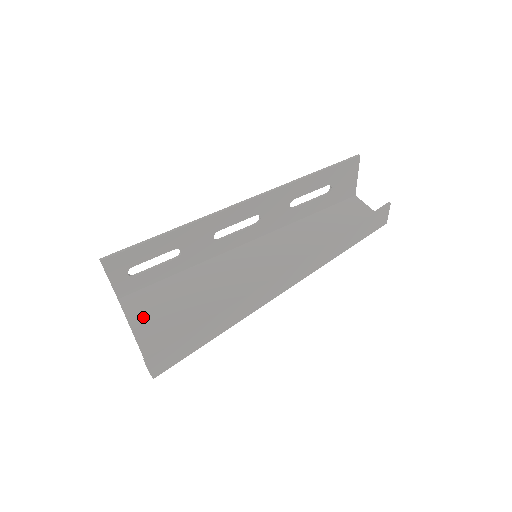
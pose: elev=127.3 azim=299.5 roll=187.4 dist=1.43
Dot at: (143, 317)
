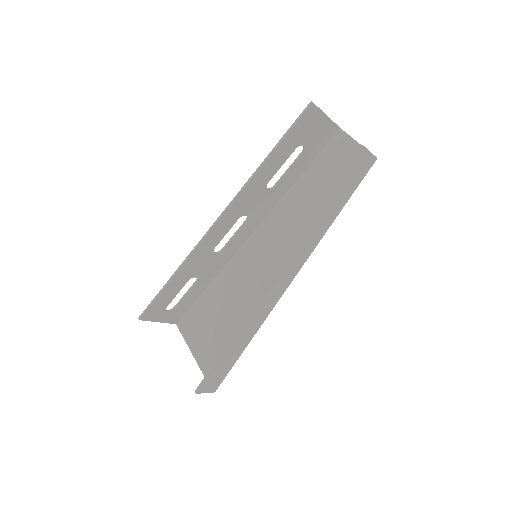
Dot at: (195, 338)
